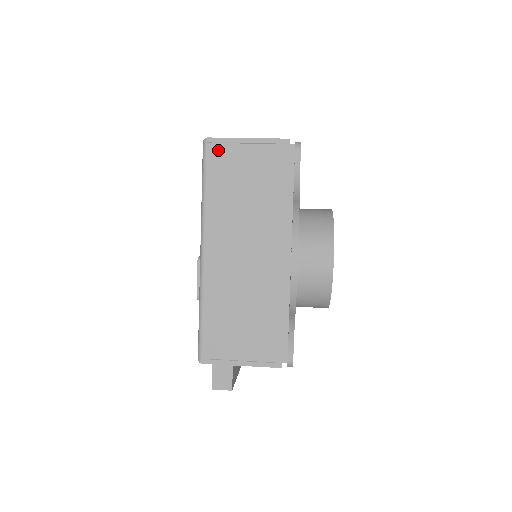
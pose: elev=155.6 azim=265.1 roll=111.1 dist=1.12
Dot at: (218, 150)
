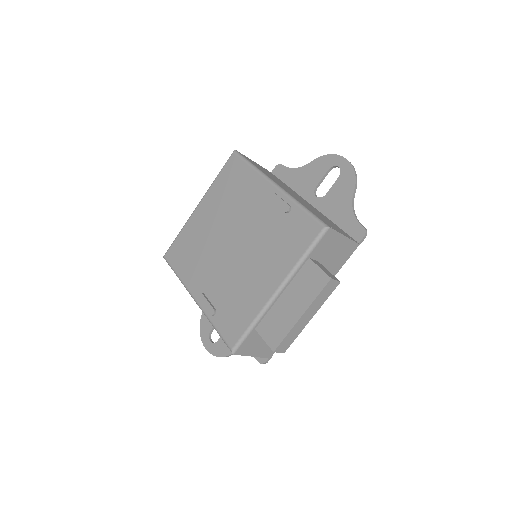
Dot at: (244, 156)
